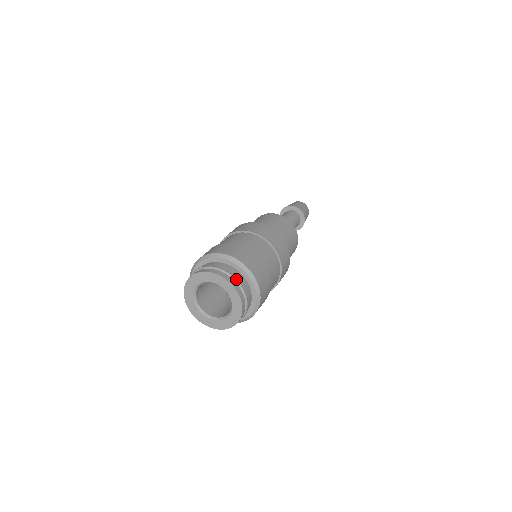
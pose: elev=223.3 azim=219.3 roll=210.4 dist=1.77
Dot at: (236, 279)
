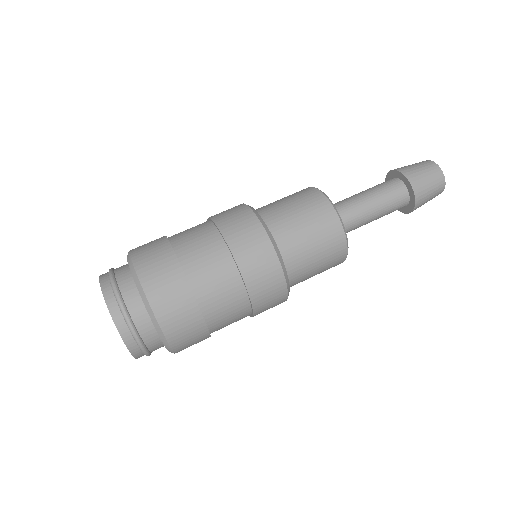
Dot at: (110, 273)
